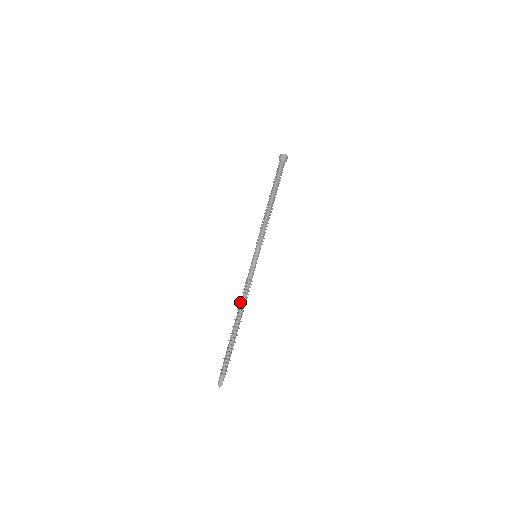
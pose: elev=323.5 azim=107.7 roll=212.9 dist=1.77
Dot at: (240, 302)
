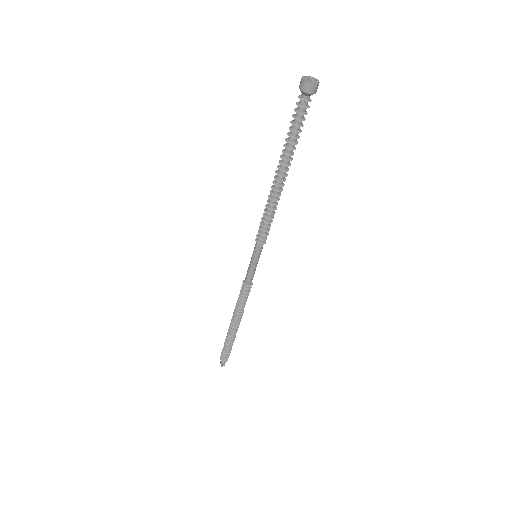
Dot at: (236, 306)
